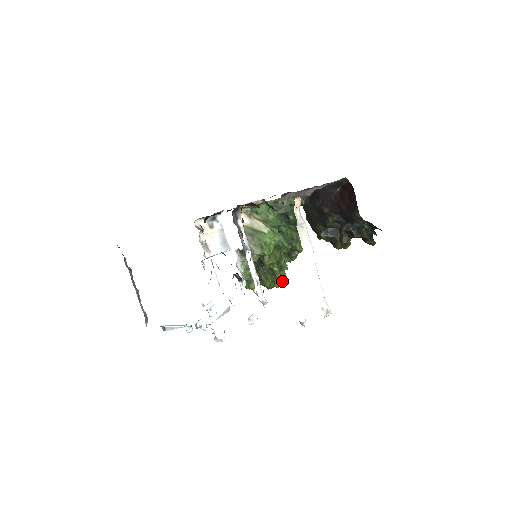
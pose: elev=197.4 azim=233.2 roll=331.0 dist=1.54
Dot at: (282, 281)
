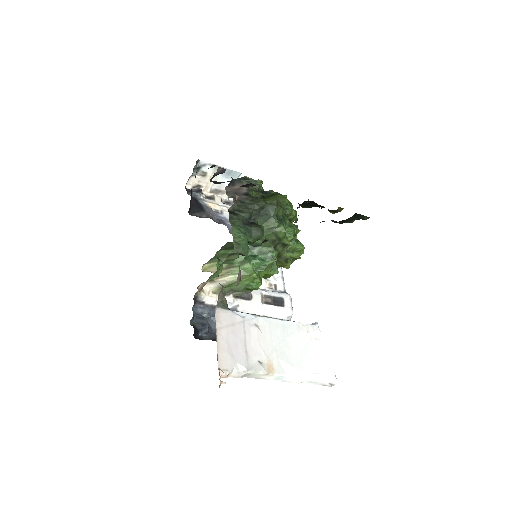
Dot at: (299, 254)
